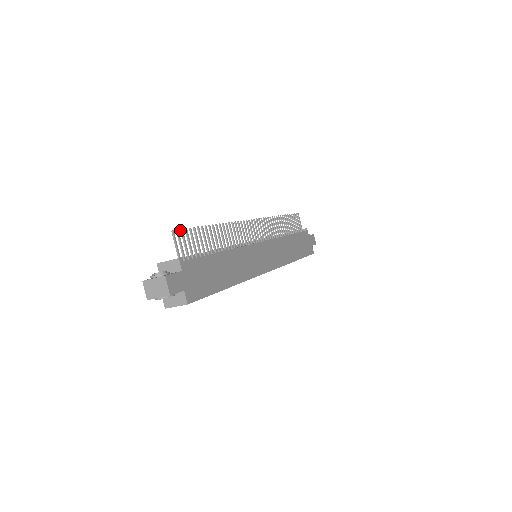
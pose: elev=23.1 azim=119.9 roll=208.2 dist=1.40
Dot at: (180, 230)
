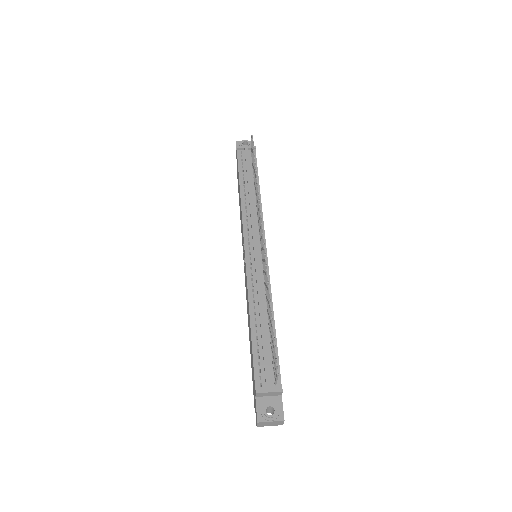
Dot at: (275, 360)
